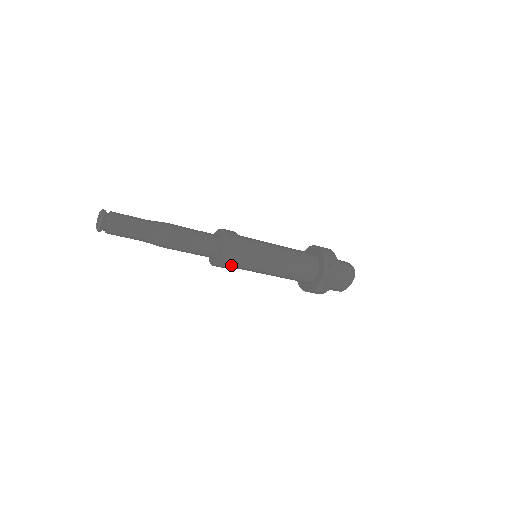
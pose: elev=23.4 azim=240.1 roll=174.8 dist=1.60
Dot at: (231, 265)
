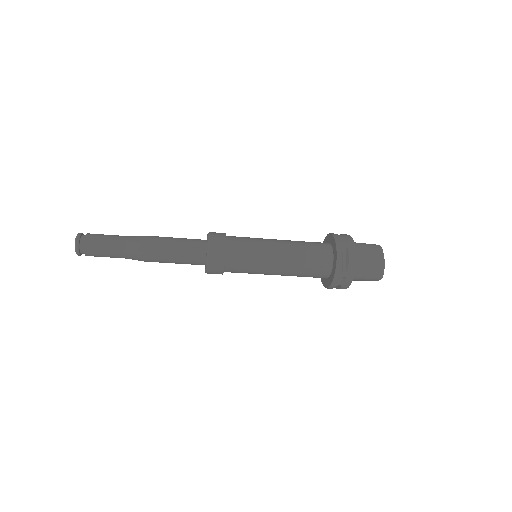
Dot at: occluded
